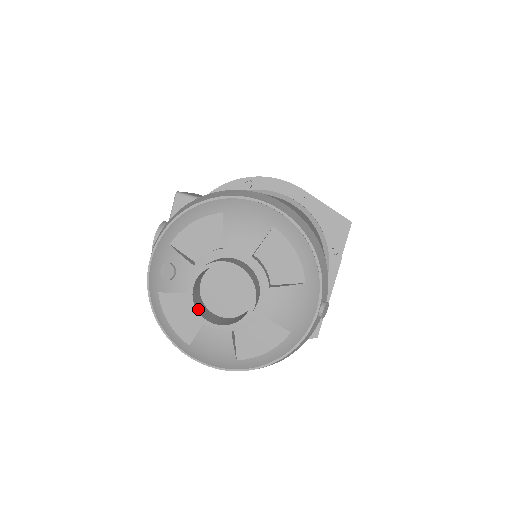
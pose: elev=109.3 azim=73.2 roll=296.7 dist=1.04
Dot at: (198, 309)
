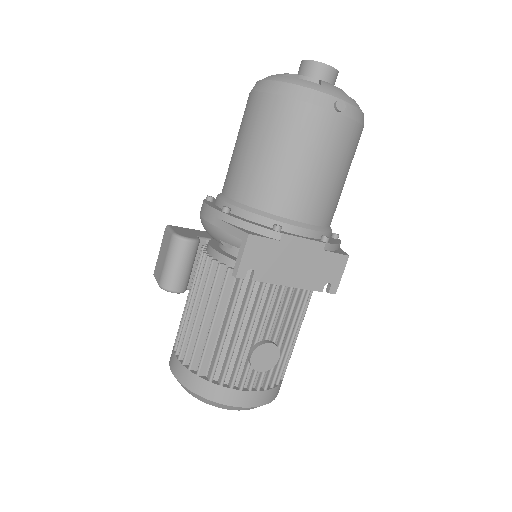
Dot at: occluded
